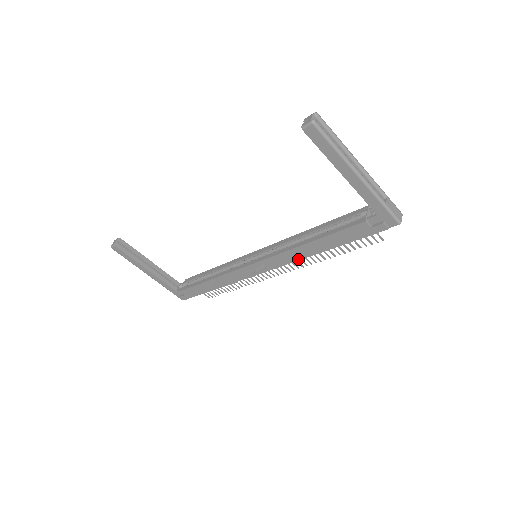
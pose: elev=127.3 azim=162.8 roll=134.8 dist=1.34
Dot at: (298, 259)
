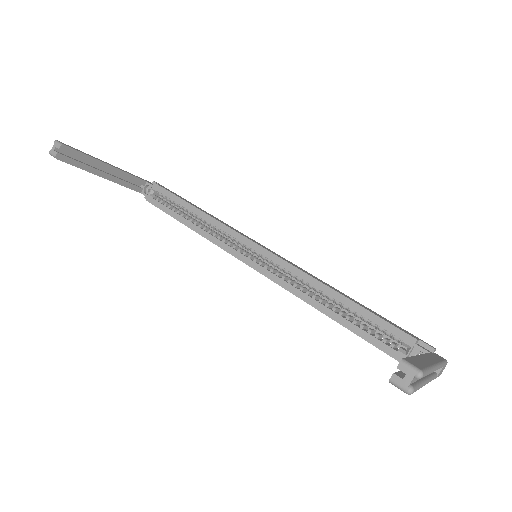
Dot at: occluded
